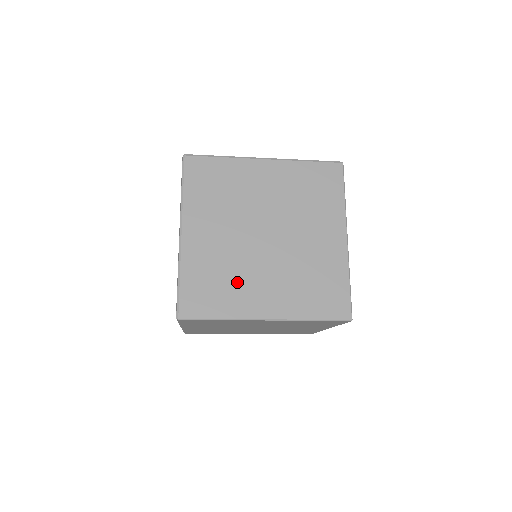
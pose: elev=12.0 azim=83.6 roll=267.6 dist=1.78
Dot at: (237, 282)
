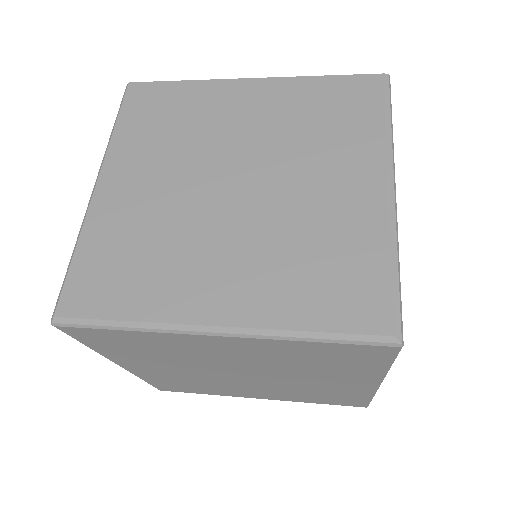
Dot at: (215, 387)
